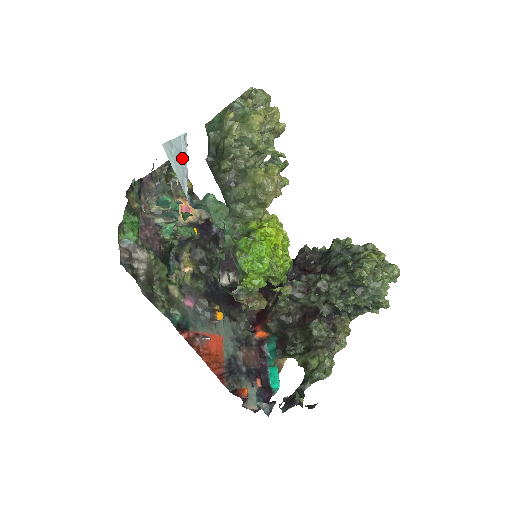
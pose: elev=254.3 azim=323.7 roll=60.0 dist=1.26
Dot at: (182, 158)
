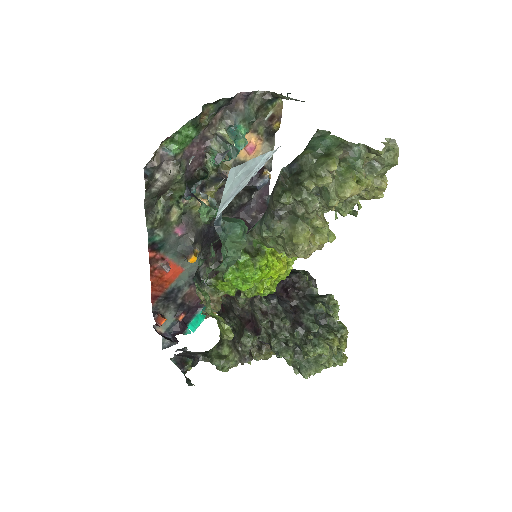
Dot at: (248, 176)
